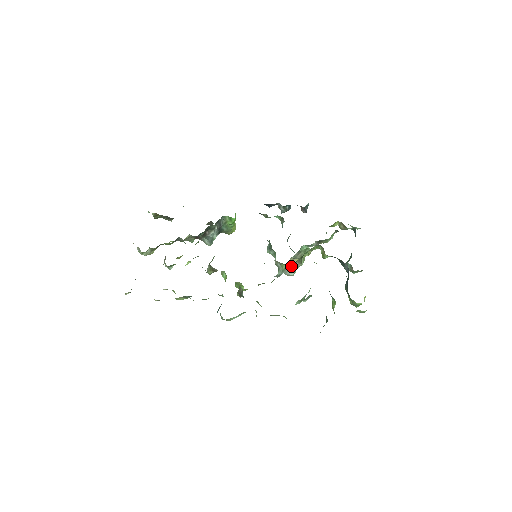
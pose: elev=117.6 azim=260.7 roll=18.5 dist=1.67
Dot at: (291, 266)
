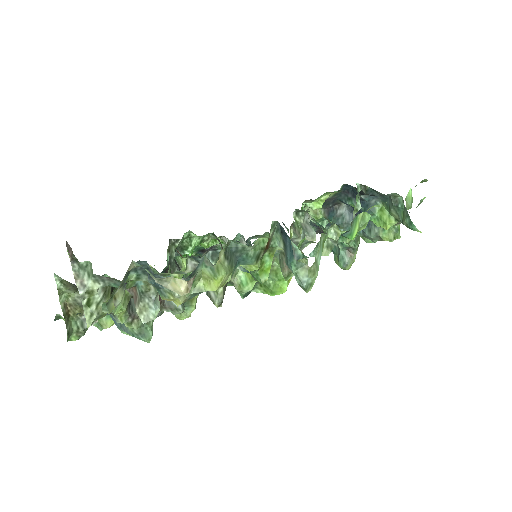
Dot at: (304, 220)
